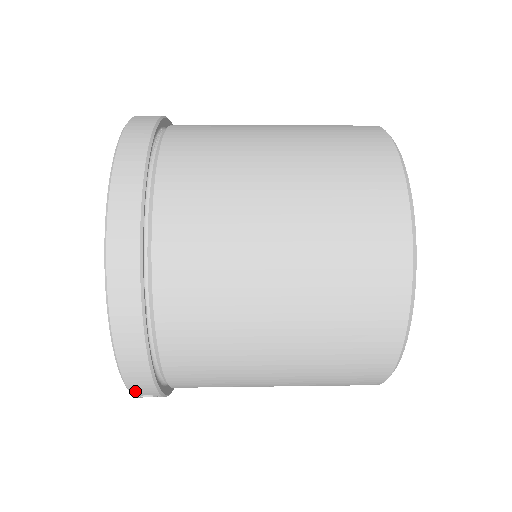
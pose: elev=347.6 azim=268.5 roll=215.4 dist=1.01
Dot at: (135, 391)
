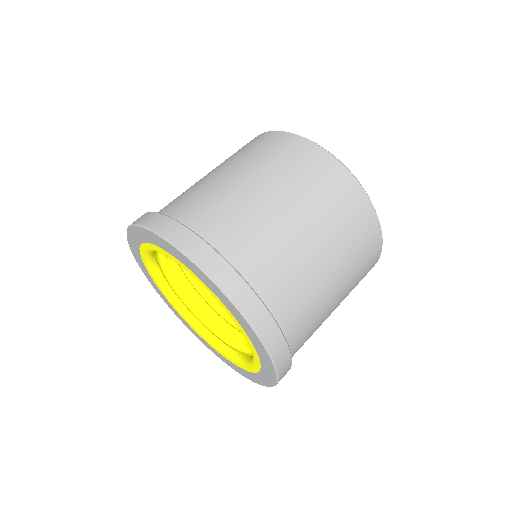
Dot at: occluded
